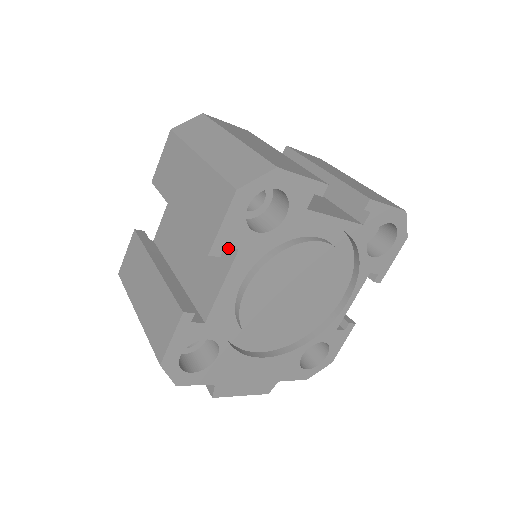
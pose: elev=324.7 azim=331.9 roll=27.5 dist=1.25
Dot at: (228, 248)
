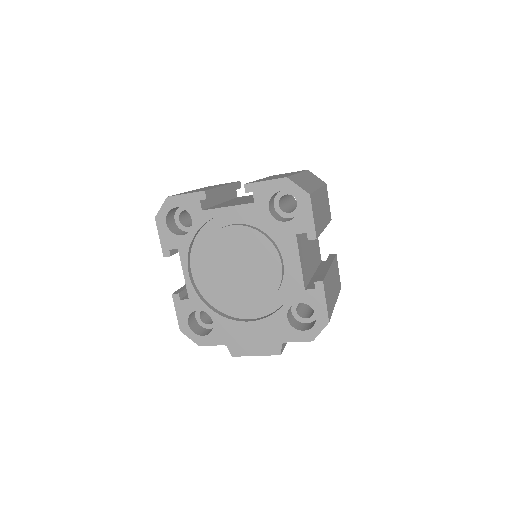
Dot at: occluded
